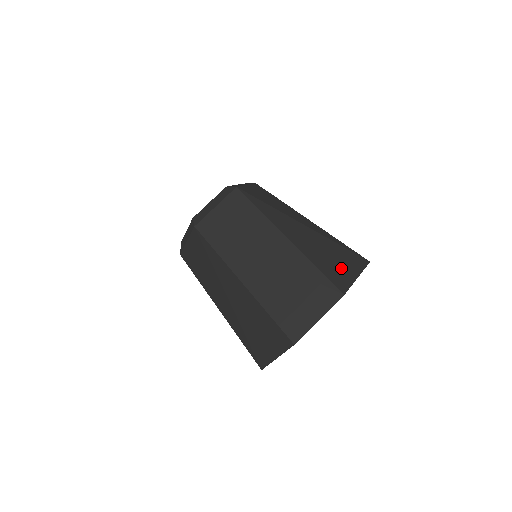
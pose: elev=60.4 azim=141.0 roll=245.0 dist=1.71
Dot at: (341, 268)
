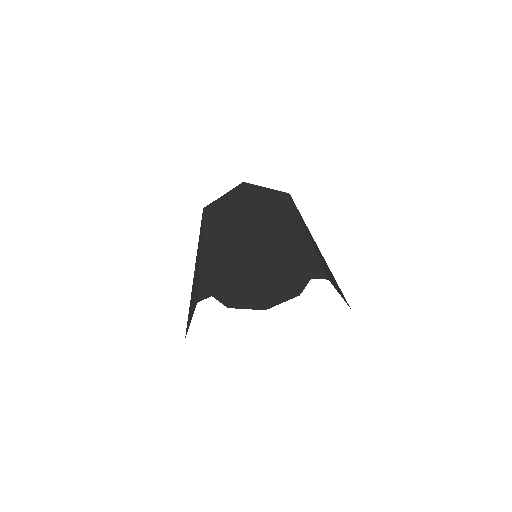
Dot at: (332, 279)
